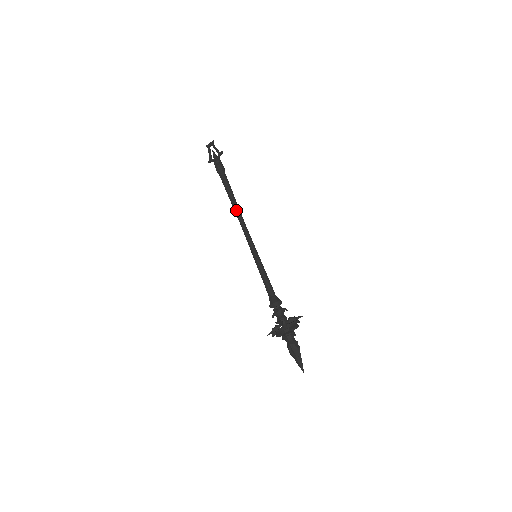
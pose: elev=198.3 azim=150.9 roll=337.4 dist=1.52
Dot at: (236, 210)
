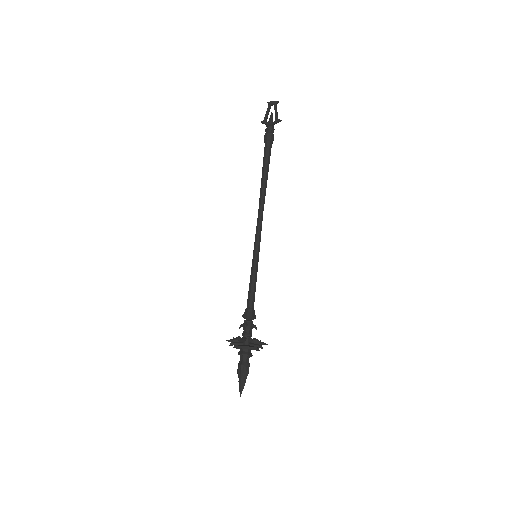
Dot at: (262, 195)
